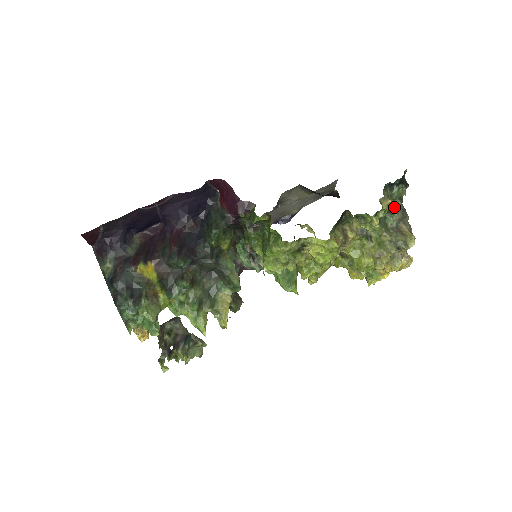
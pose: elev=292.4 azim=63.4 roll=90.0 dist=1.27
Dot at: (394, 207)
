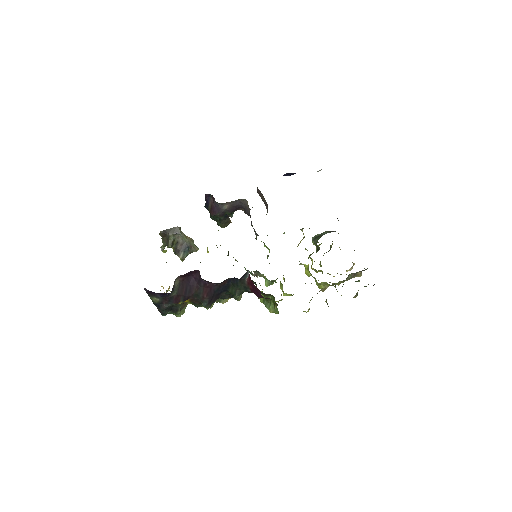
Dot at: occluded
